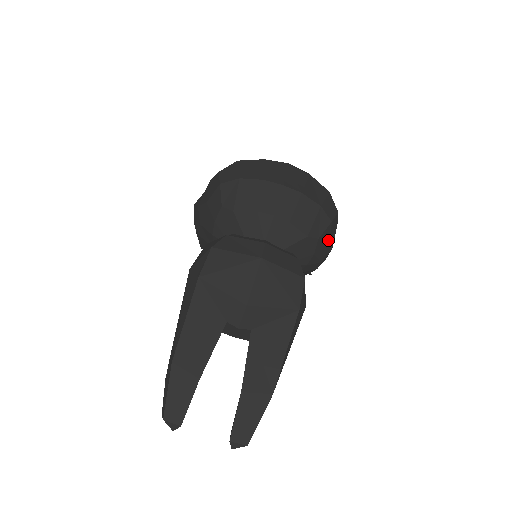
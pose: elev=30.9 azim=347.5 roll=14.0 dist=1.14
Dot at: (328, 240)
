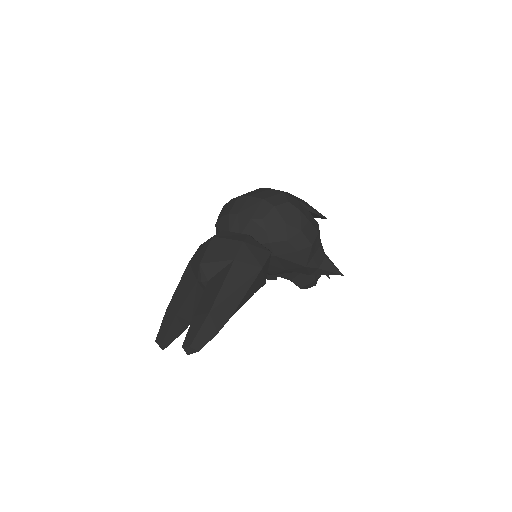
Dot at: (282, 221)
